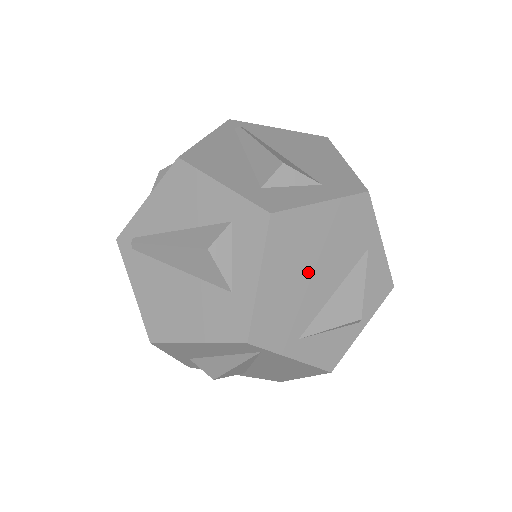
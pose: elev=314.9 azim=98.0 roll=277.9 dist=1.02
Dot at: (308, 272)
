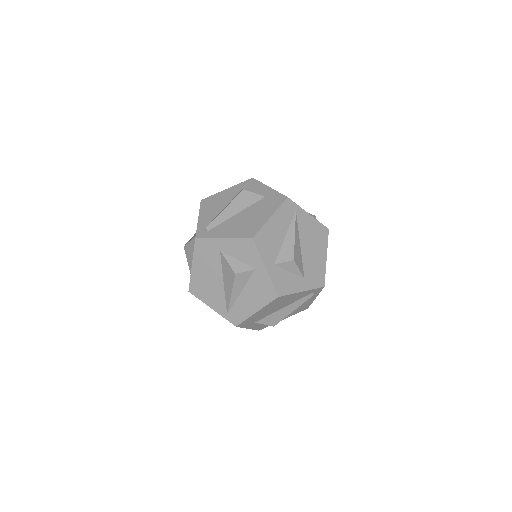
Dot at: occluded
